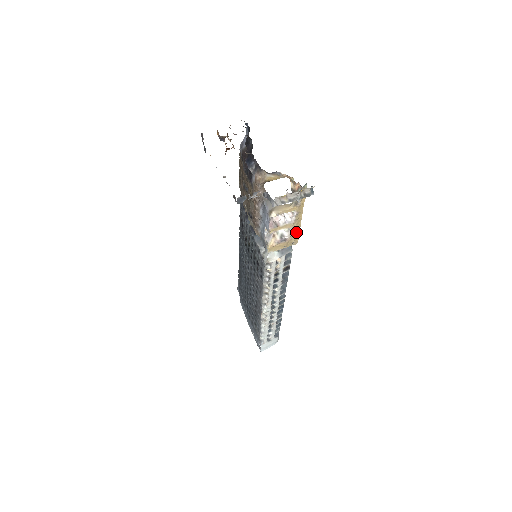
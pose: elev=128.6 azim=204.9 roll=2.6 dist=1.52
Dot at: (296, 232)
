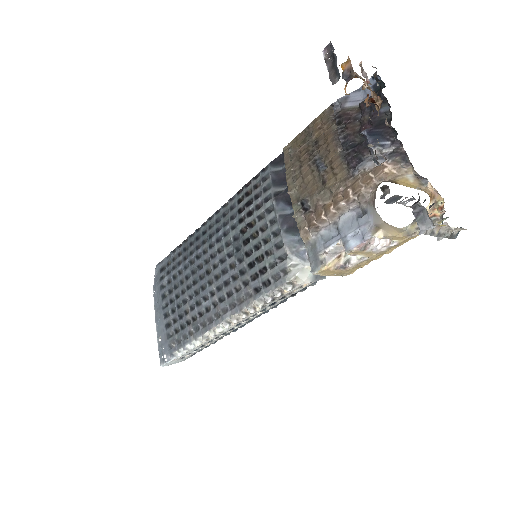
Dot at: (363, 263)
